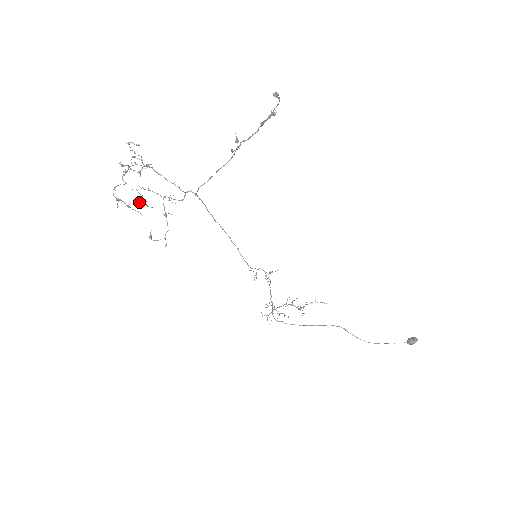
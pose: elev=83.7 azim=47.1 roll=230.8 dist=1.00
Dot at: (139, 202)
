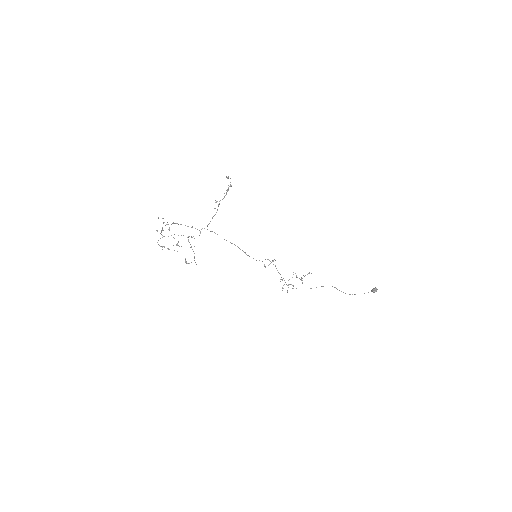
Dot at: occluded
